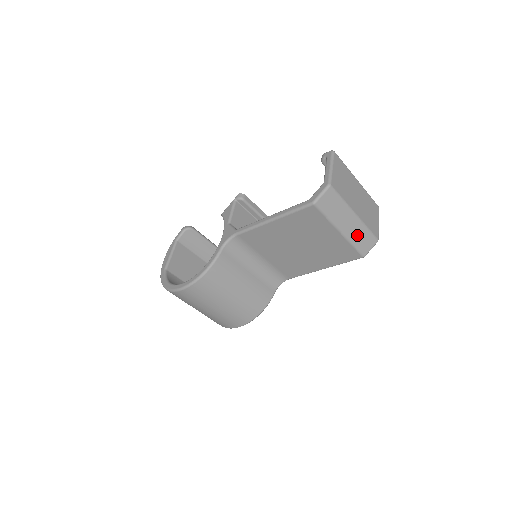
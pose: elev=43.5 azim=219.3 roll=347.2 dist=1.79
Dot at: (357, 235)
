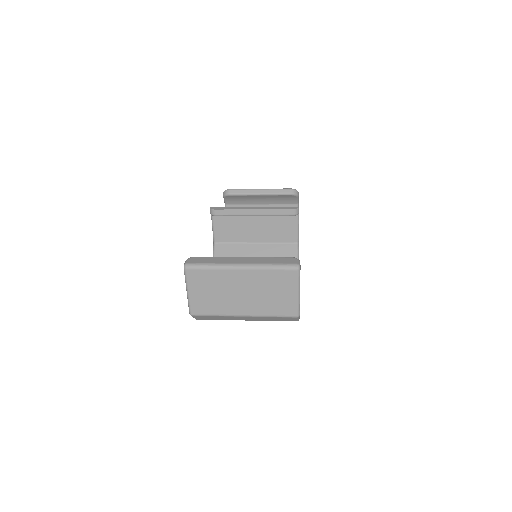
Dot at: (266, 319)
